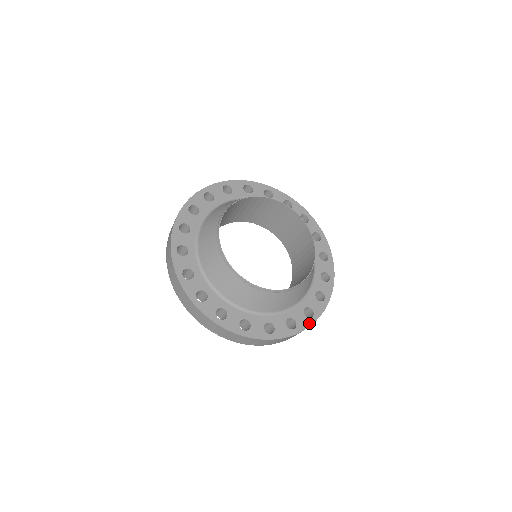
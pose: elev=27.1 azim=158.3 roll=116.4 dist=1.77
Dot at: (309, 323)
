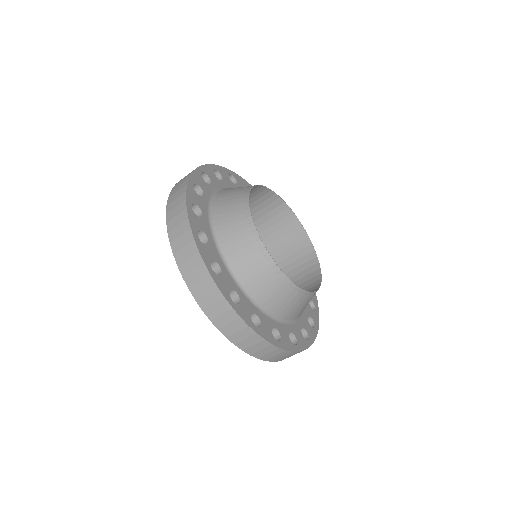
Dot at: (306, 345)
